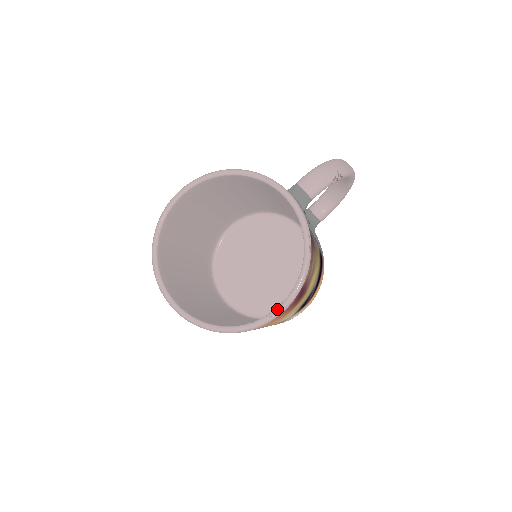
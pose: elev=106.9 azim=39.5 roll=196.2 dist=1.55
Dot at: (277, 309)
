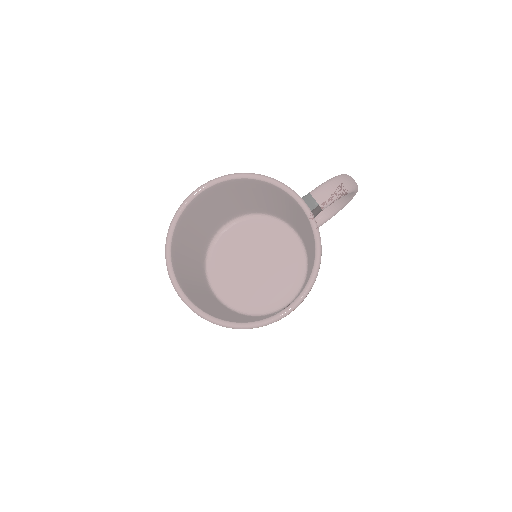
Dot at: (285, 310)
